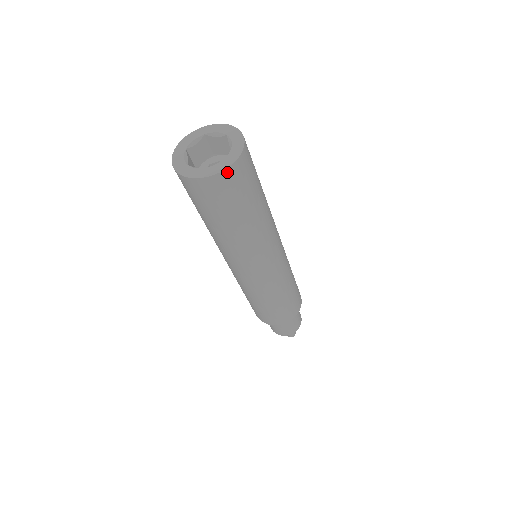
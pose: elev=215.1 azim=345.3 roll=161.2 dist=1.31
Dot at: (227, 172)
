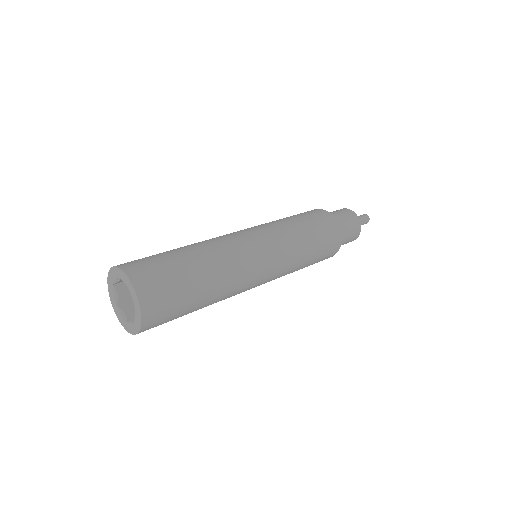
Dot at: (145, 315)
